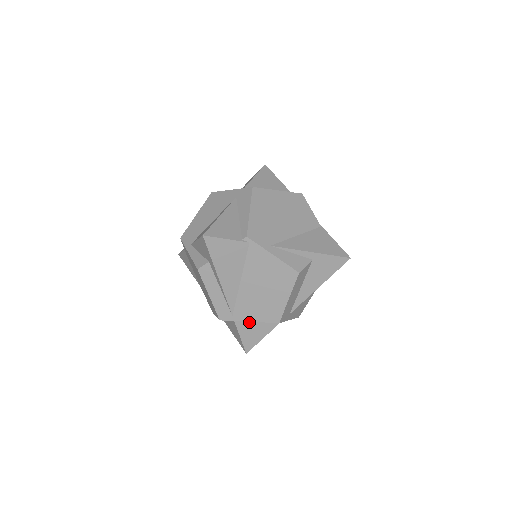
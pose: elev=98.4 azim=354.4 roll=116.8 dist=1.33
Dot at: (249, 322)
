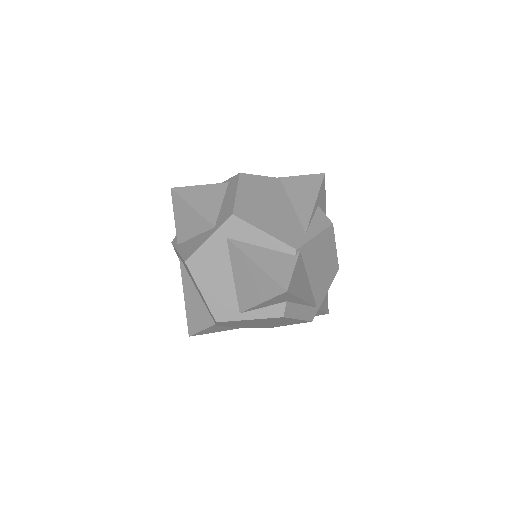
Dot at: occluded
